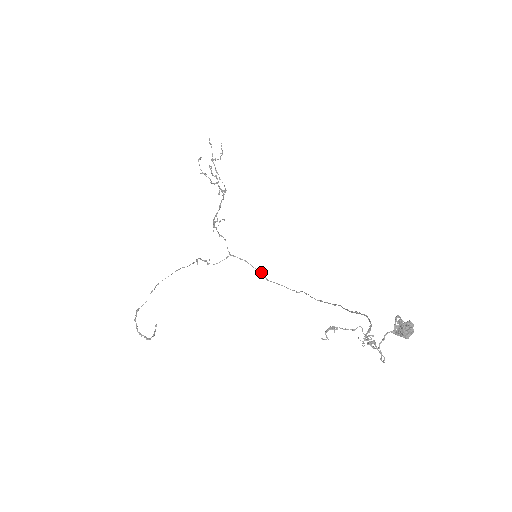
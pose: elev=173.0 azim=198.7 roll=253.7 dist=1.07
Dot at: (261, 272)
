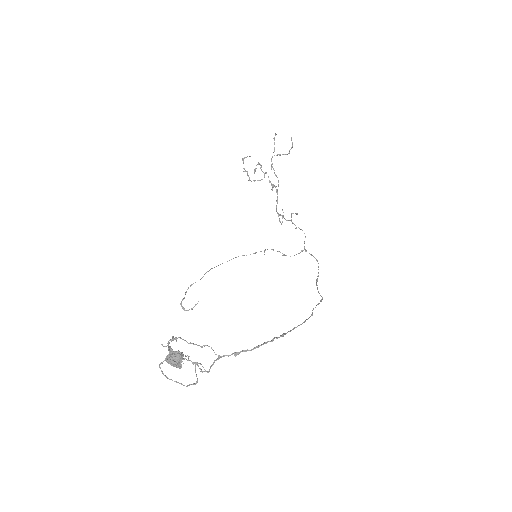
Dot at: (318, 272)
